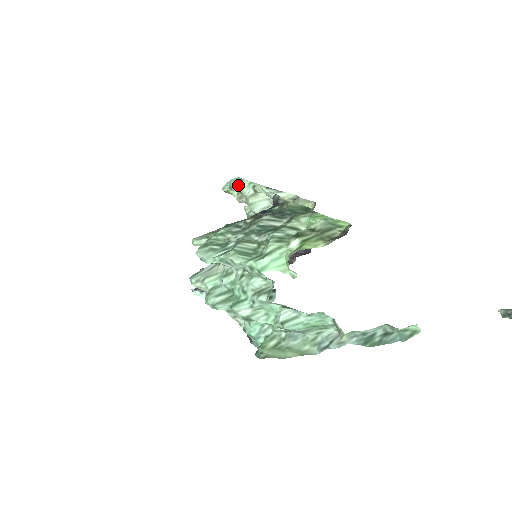
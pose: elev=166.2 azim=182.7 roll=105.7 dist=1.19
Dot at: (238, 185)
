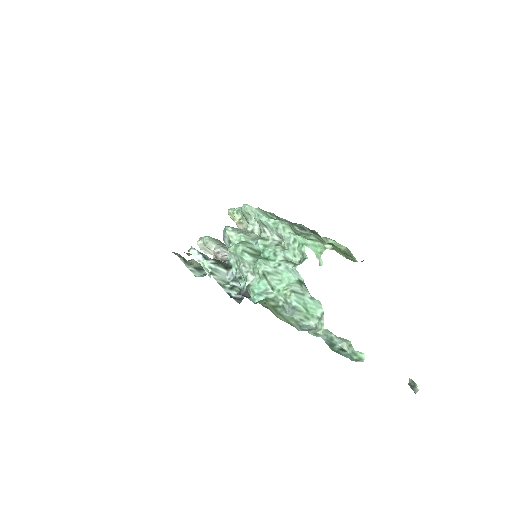
Dot at: occluded
